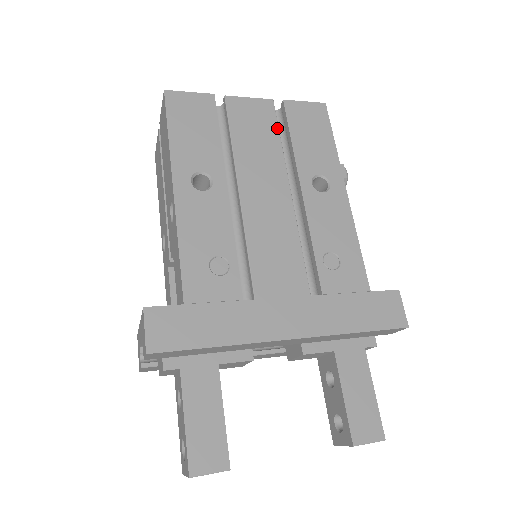
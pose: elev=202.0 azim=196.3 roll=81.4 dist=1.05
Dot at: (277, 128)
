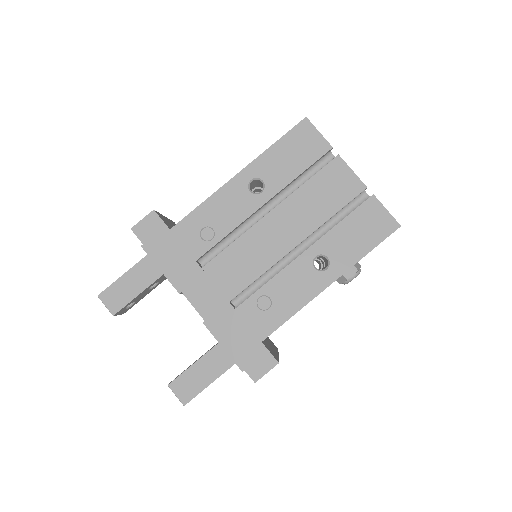
Dot at: (343, 205)
